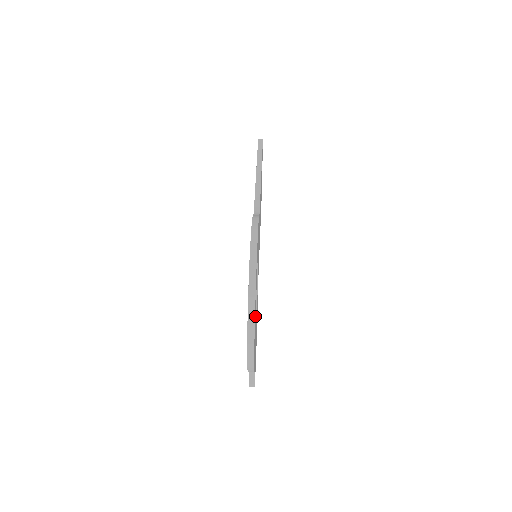
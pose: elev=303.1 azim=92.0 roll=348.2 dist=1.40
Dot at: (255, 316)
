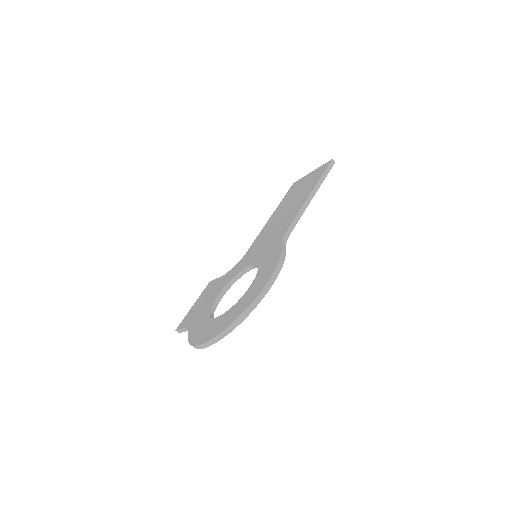
Dot at: occluded
